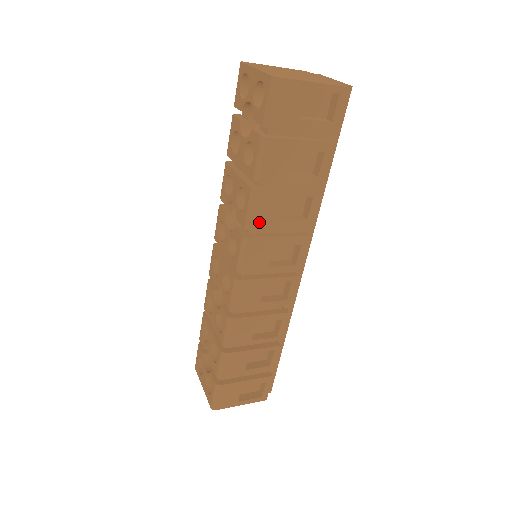
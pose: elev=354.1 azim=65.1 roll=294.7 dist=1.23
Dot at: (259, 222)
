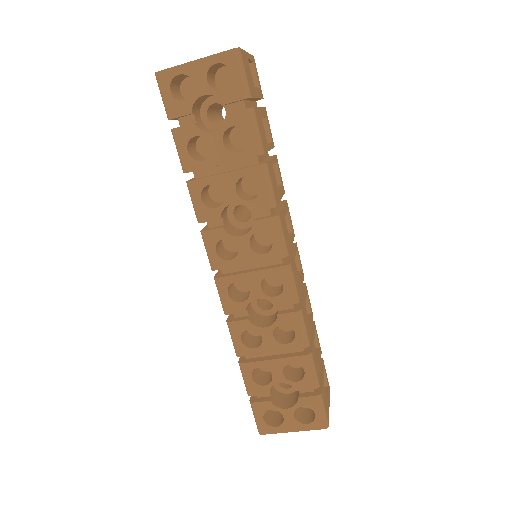
Dot at: (276, 196)
